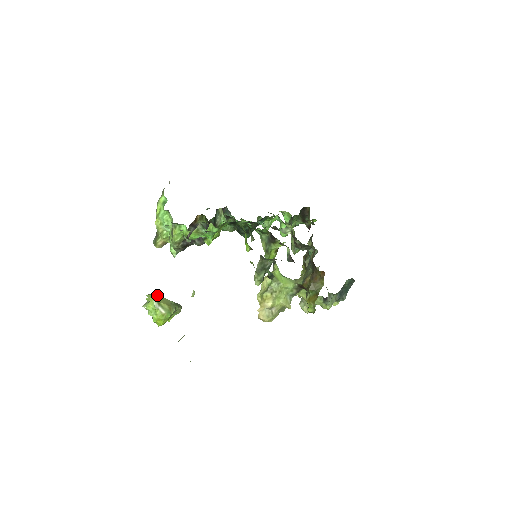
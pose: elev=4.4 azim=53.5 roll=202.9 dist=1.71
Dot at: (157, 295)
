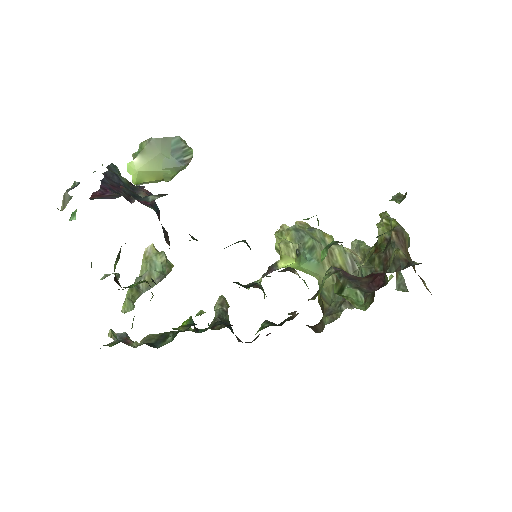
Dot at: (140, 173)
